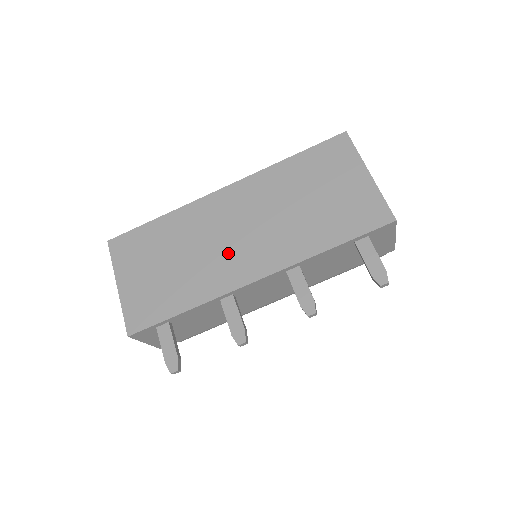
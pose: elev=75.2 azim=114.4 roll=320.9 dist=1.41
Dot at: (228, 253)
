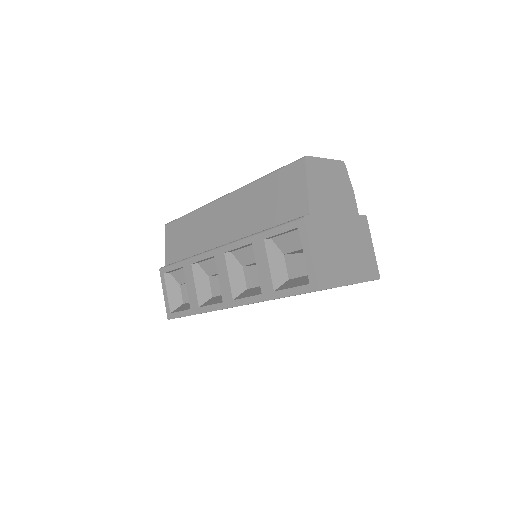
Dot at: occluded
